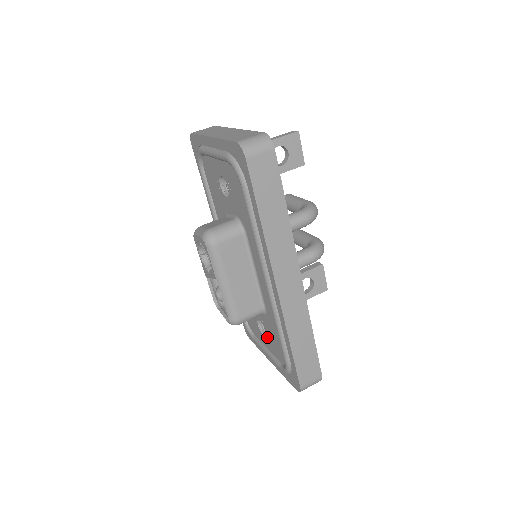
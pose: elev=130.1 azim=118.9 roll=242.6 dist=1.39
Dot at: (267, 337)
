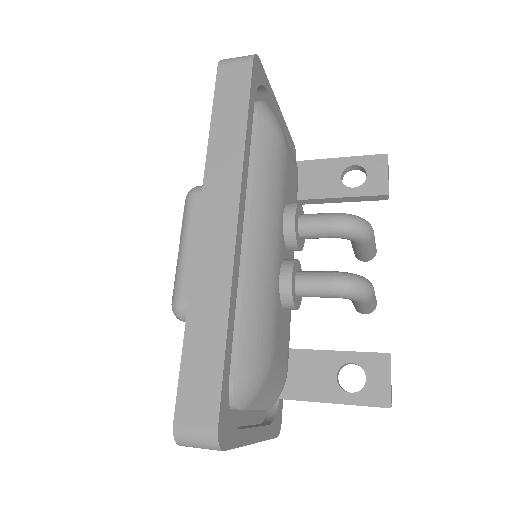
Dot at: occluded
